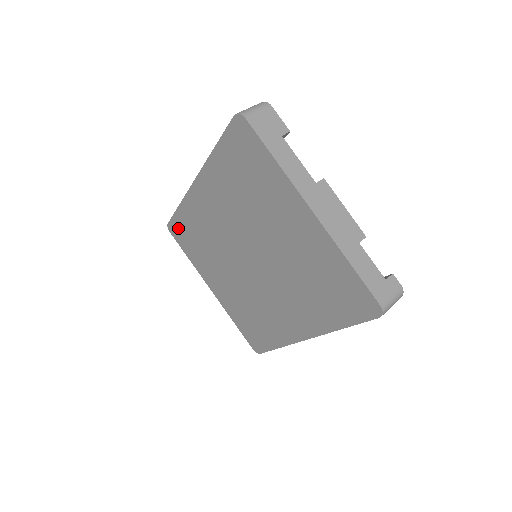
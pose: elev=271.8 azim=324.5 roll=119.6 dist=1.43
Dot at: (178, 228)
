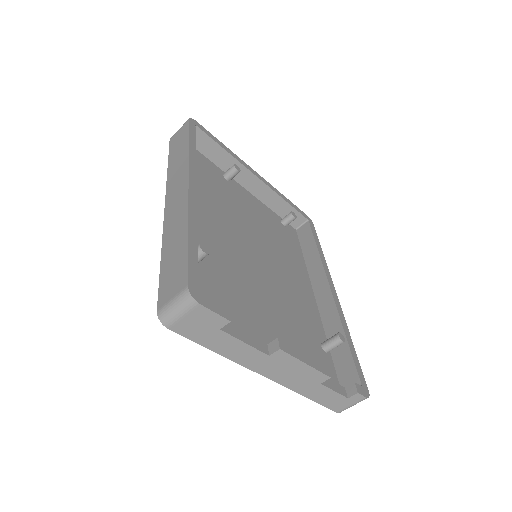
Dot at: occluded
